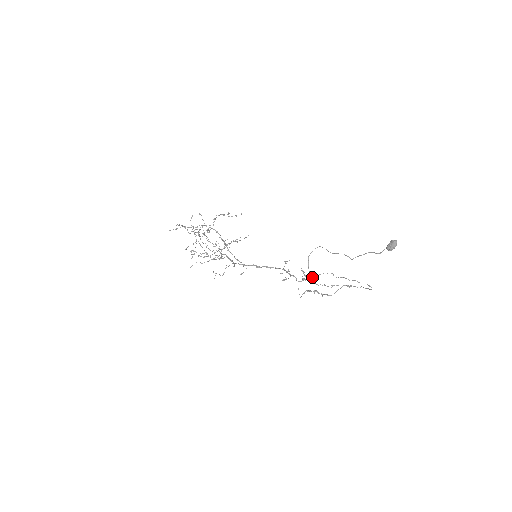
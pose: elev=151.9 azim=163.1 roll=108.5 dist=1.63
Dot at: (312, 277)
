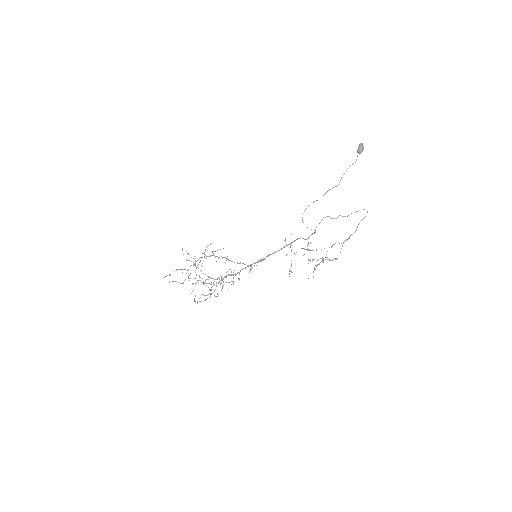
Dot at: (315, 230)
